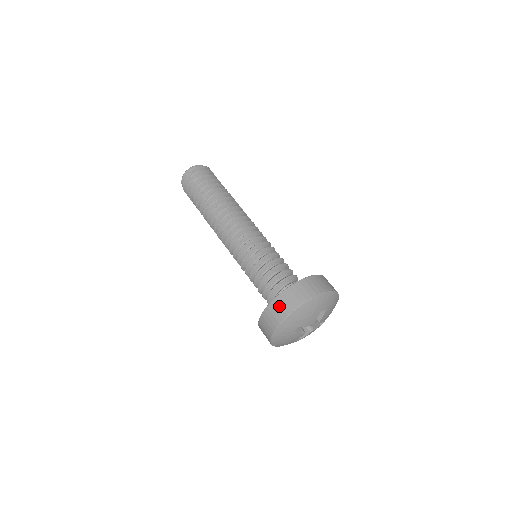
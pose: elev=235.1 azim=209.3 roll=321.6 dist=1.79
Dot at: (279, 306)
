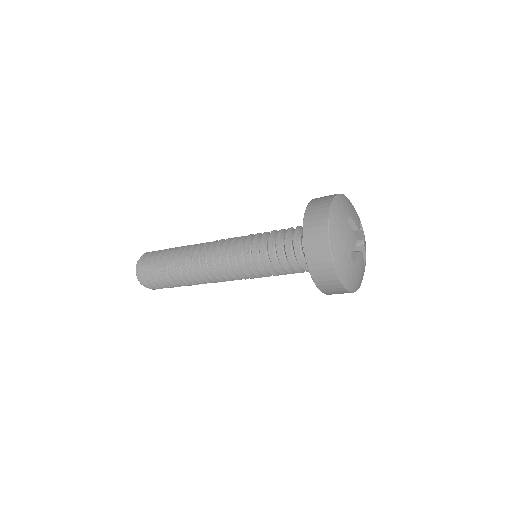
Dot at: (317, 264)
